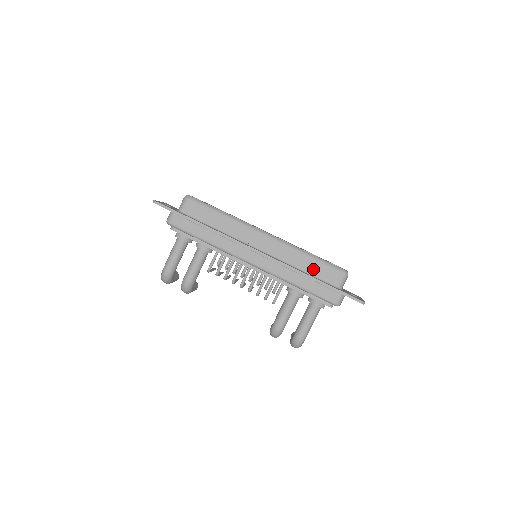
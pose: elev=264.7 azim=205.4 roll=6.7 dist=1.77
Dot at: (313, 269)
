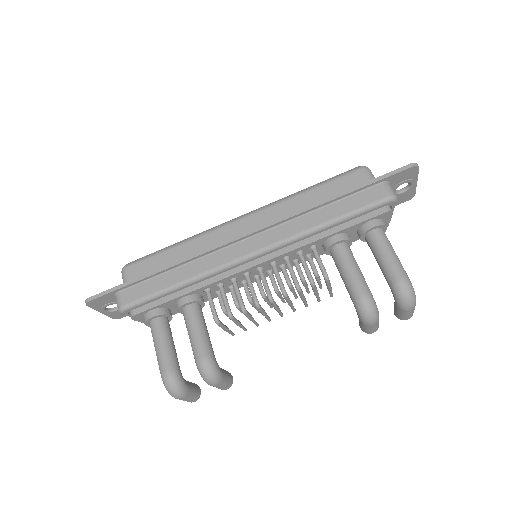
Dot at: (326, 196)
